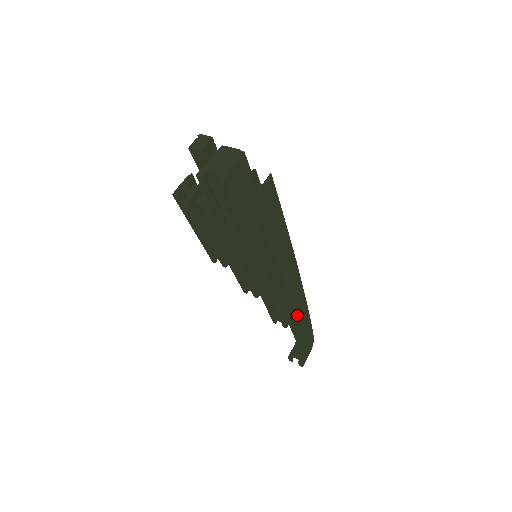
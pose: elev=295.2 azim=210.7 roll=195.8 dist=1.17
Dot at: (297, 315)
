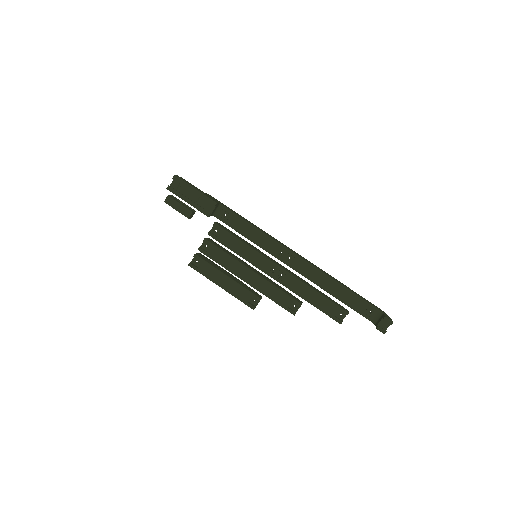
Dot at: (322, 272)
